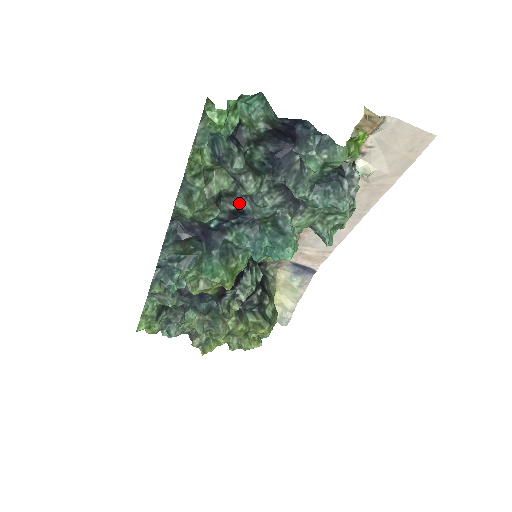
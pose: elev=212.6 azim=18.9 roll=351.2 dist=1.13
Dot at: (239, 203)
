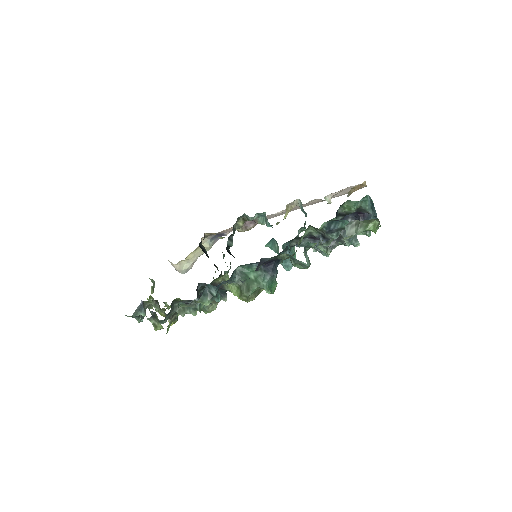
Dot at: occluded
